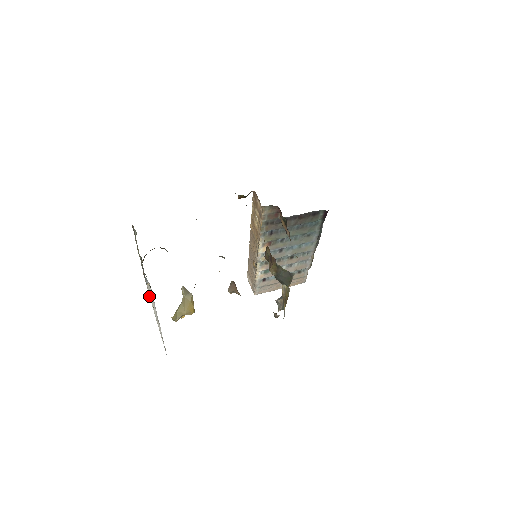
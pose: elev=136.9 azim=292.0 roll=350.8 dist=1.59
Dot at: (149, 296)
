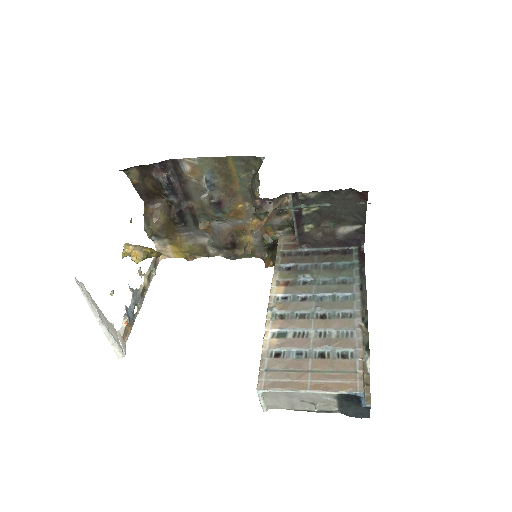
Dot at: (115, 329)
